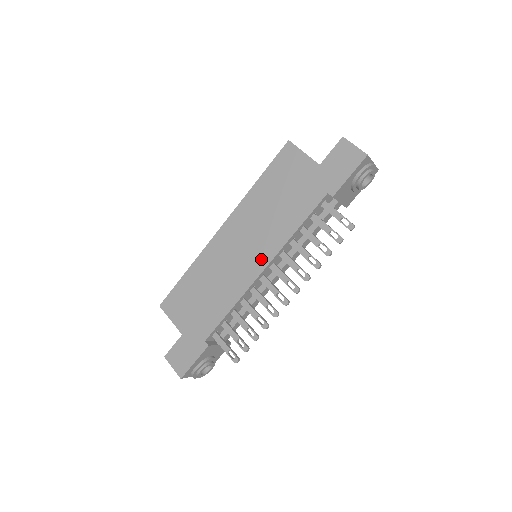
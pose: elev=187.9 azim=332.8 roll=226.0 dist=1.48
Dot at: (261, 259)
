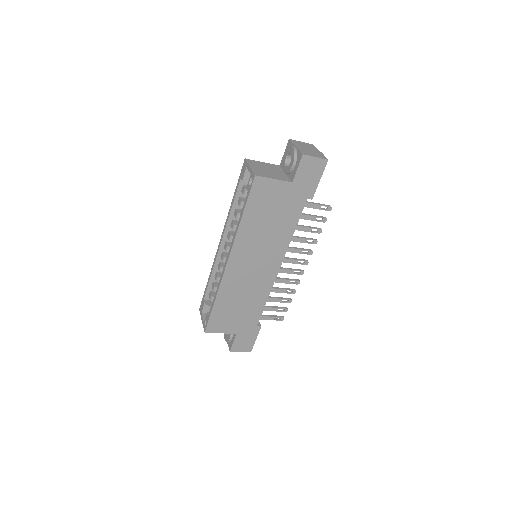
Dot at: (275, 263)
